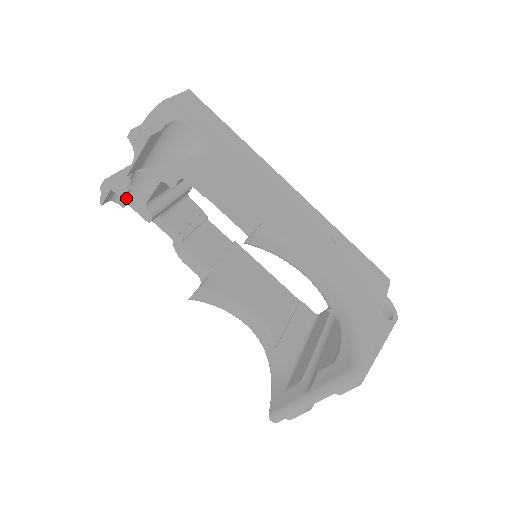
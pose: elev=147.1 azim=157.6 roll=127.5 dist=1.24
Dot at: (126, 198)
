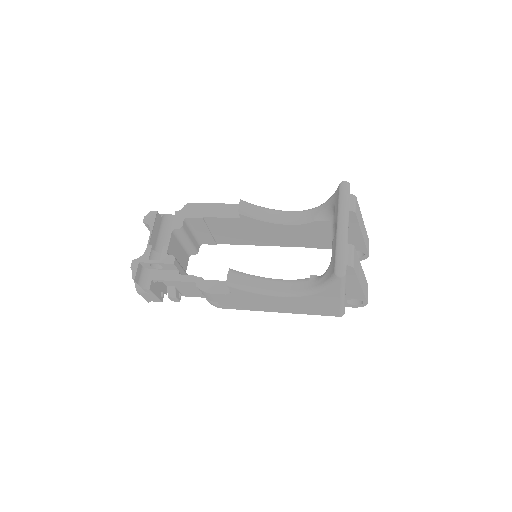
Dot at: (152, 260)
